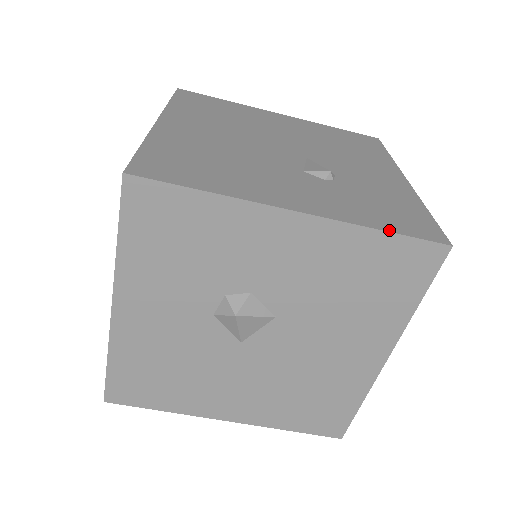
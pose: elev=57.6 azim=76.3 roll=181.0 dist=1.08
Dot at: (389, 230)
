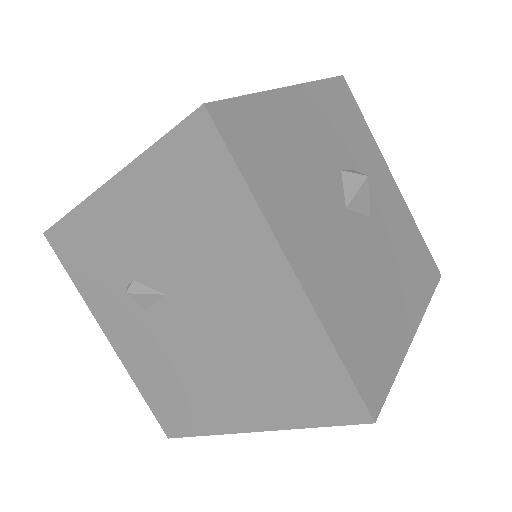
Dot at: (420, 237)
